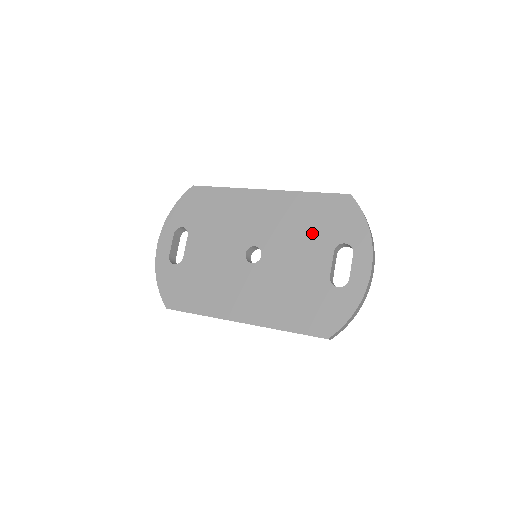
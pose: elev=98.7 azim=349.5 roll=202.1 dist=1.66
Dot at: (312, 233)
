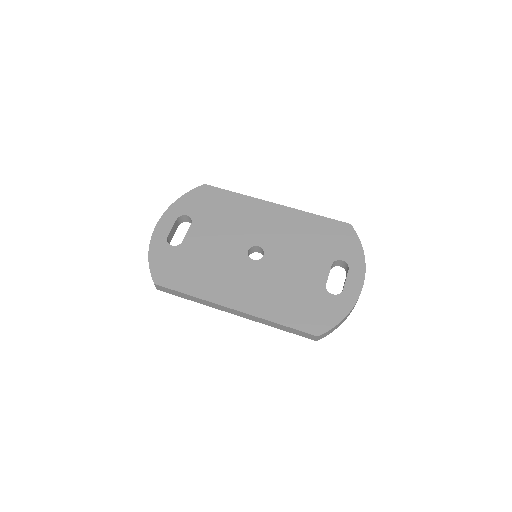
Dot at: (314, 246)
